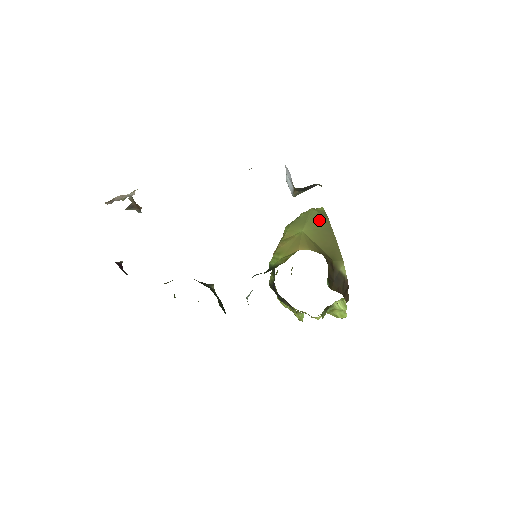
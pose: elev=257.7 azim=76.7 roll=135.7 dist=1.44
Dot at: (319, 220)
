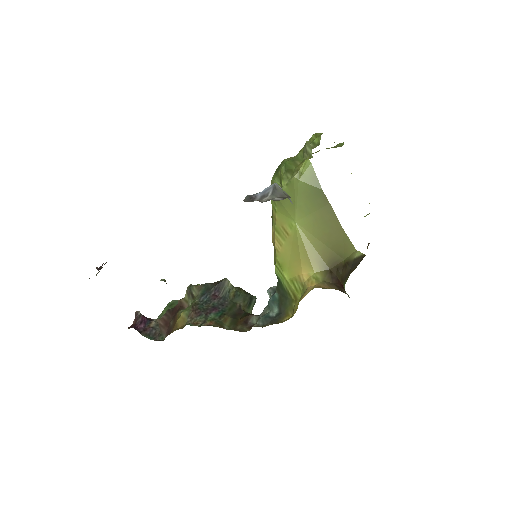
Dot at: (311, 197)
